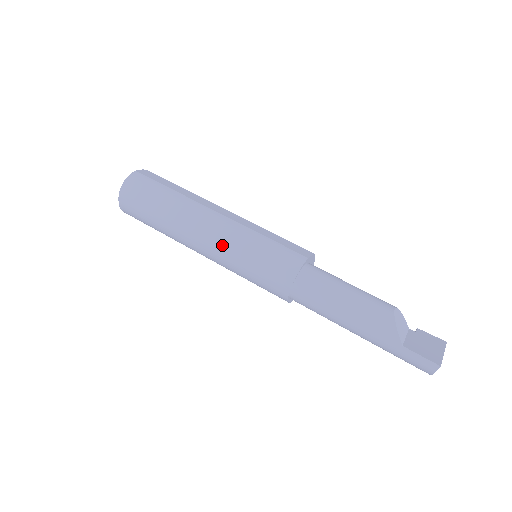
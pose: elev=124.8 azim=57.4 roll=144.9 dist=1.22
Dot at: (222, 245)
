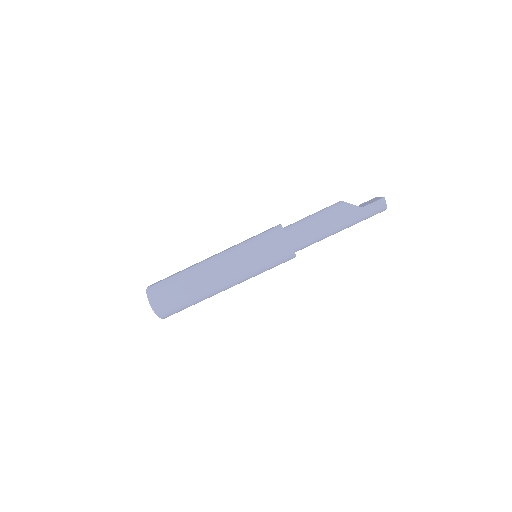
Dot at: (236, 264)
